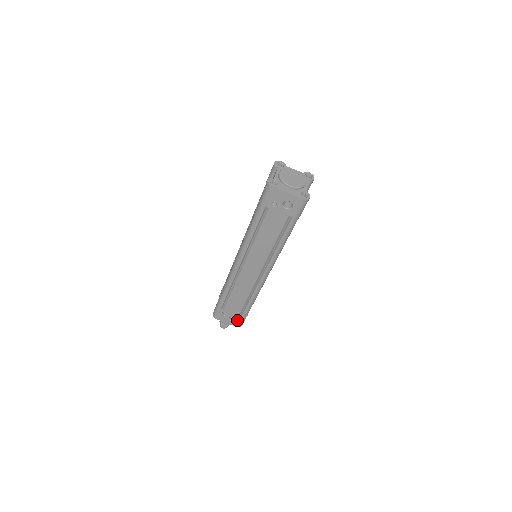
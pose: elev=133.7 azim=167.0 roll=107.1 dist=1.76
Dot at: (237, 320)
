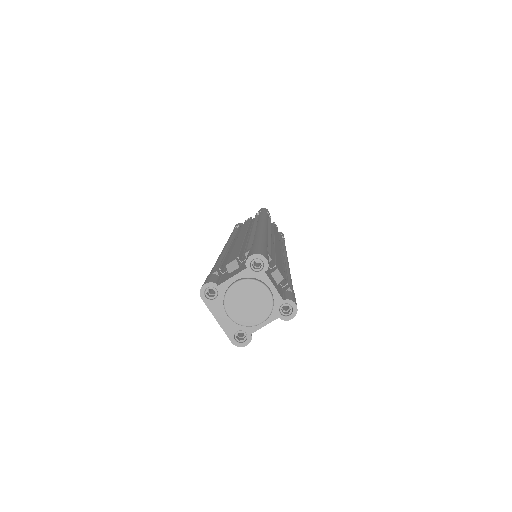
Dot at: occluded
